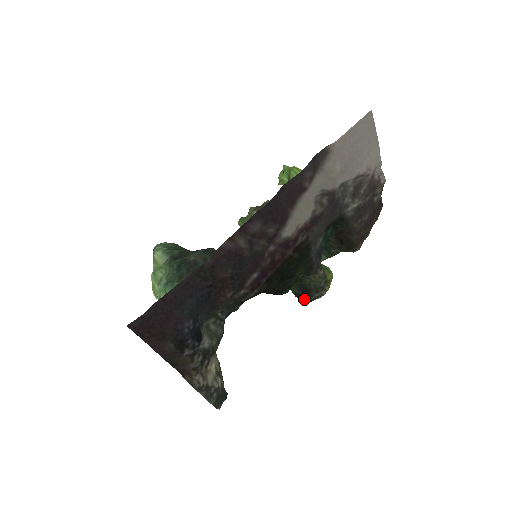
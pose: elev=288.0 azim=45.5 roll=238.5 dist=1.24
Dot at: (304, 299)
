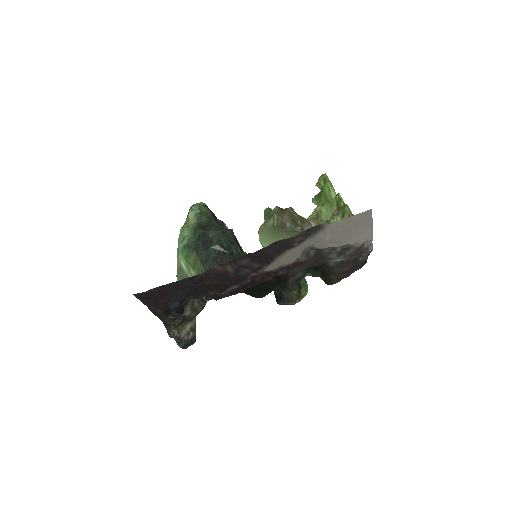
Dot at: (278, 300)
